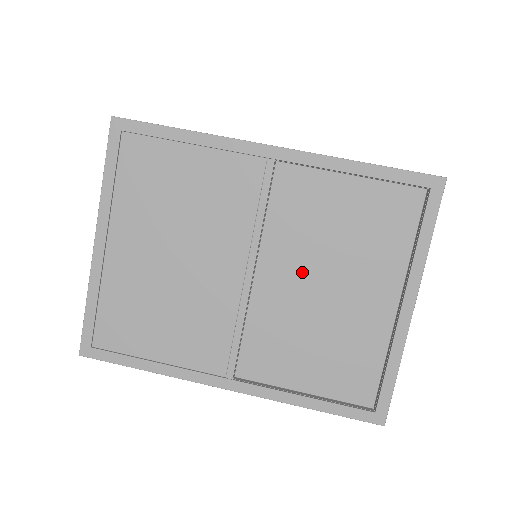
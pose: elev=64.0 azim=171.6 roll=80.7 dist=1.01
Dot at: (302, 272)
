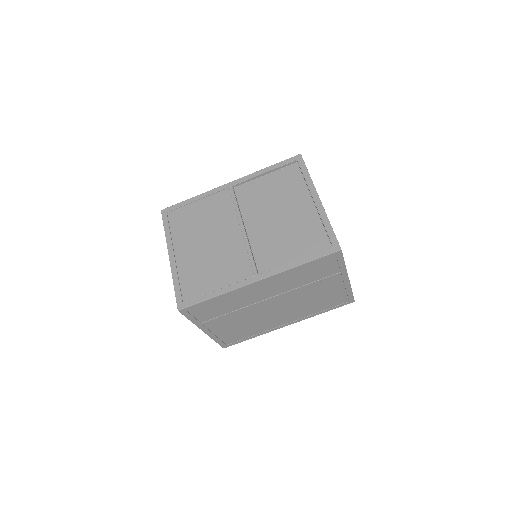
Dot at: (266, 216)
